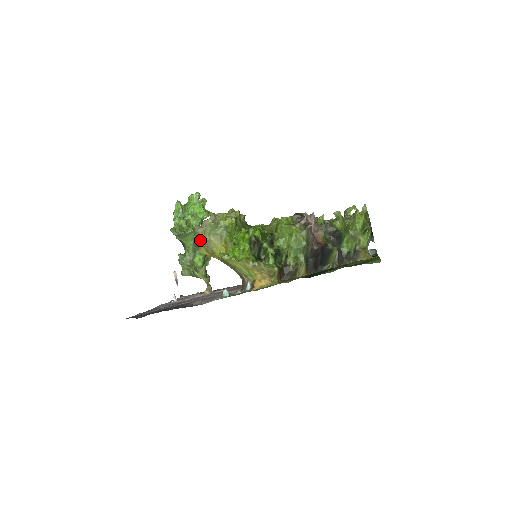
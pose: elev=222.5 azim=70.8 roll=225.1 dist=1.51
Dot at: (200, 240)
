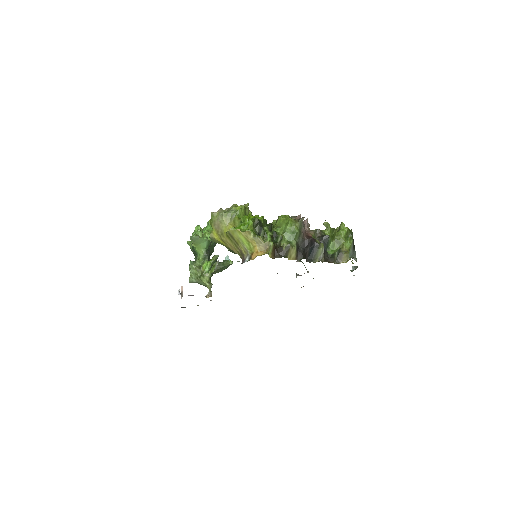
Dot at: (214, 222)
